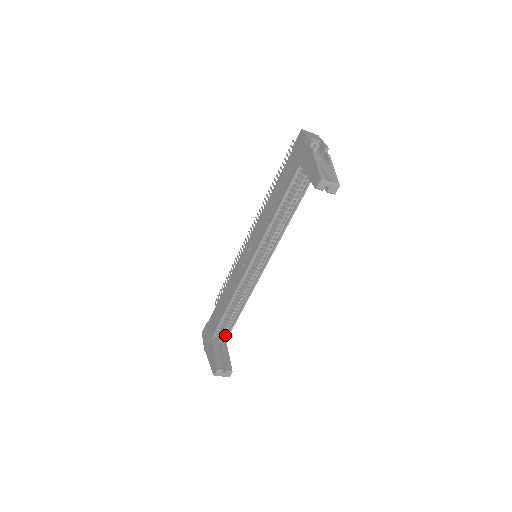
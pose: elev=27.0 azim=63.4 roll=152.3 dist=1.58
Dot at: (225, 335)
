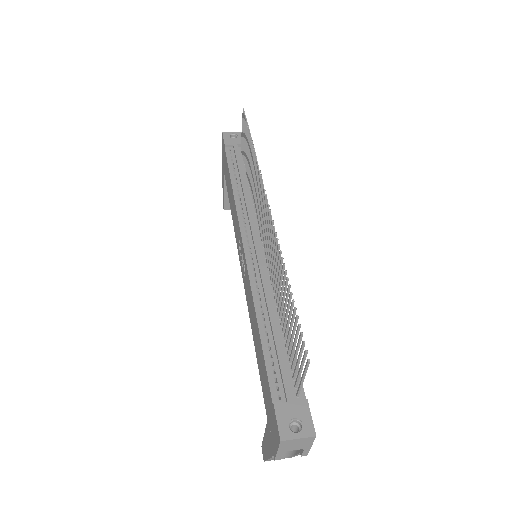
Dot at: occluded
